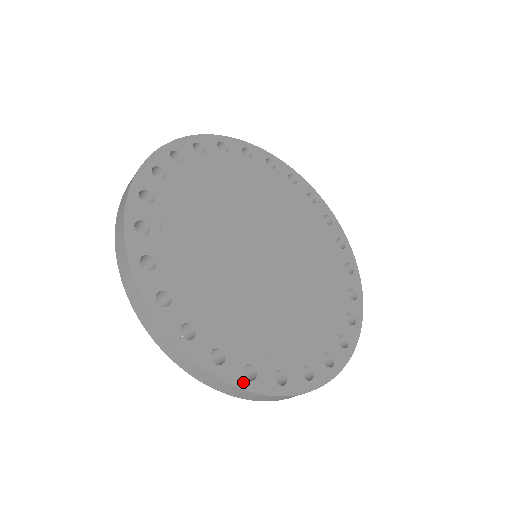
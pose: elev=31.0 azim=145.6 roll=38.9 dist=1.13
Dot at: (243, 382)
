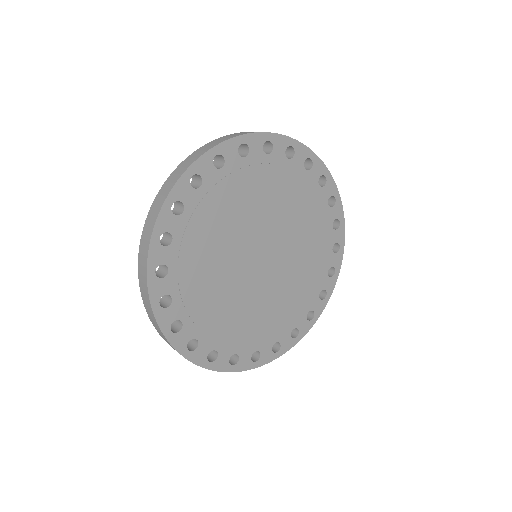
Dot at: (184, 350)
